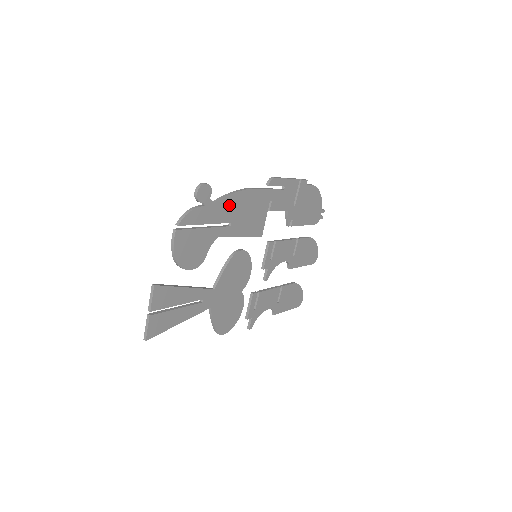
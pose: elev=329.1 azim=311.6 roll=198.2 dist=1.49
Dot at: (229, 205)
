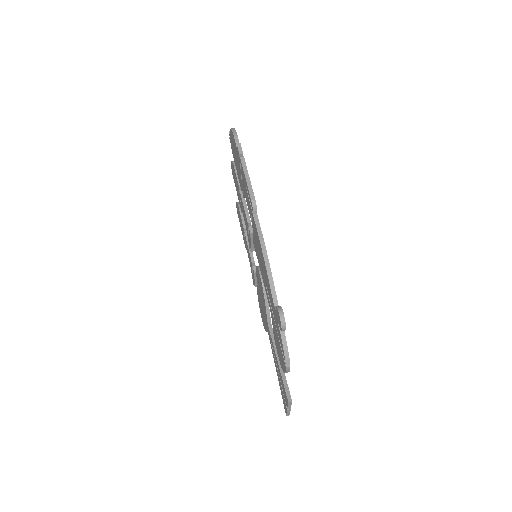
Dot at: occluded
